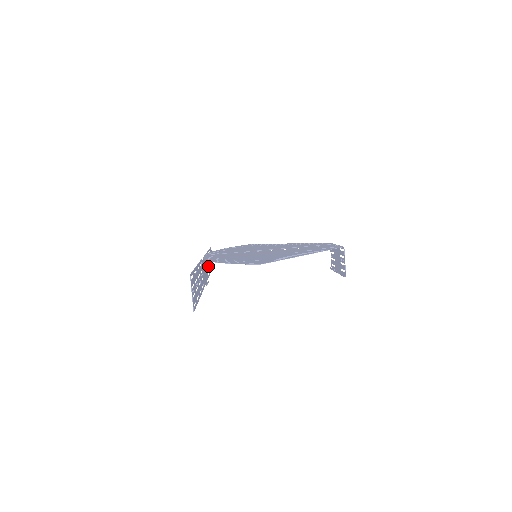
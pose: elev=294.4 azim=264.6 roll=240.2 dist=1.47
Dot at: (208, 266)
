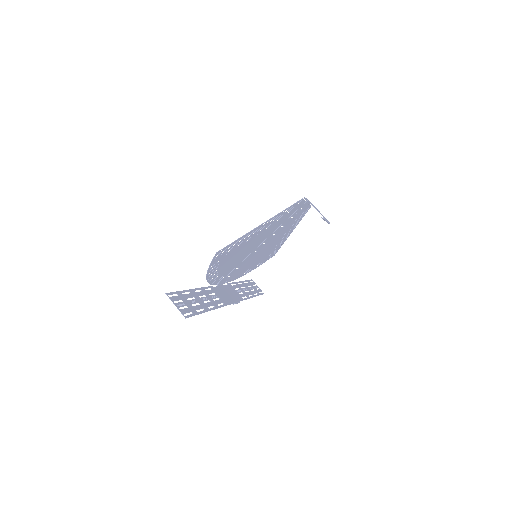
Dot at: (242, 292)
